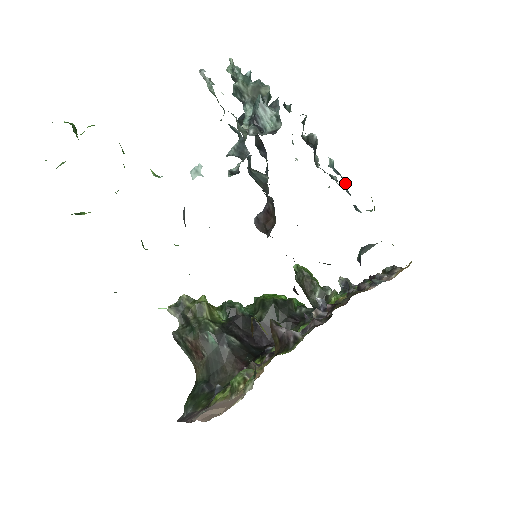
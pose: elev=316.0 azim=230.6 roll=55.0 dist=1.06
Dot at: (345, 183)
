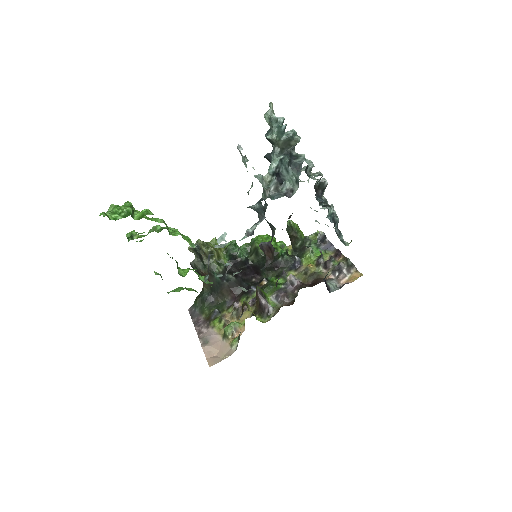
Dot at: (337, 222)
